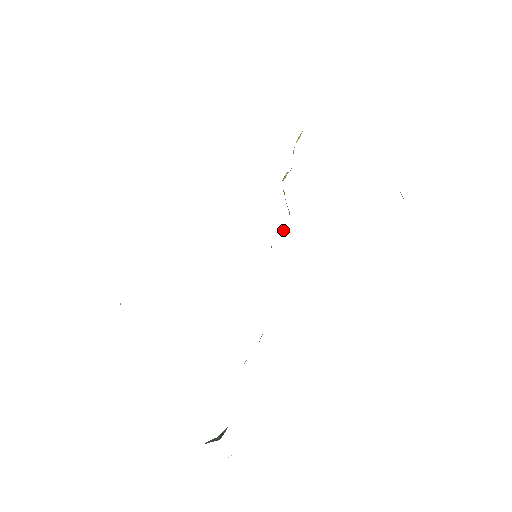
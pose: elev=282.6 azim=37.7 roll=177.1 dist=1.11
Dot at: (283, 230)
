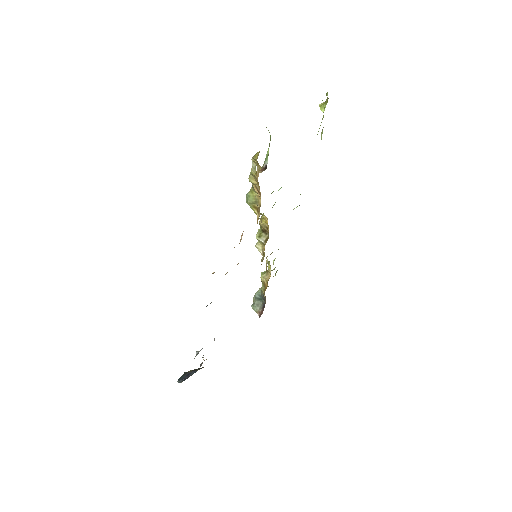
Dot at: (262, 226)
